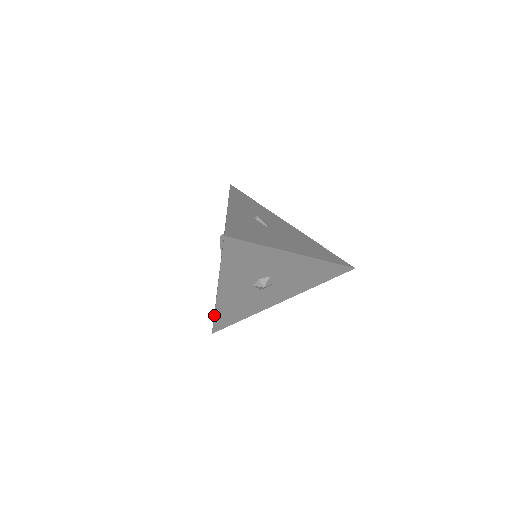
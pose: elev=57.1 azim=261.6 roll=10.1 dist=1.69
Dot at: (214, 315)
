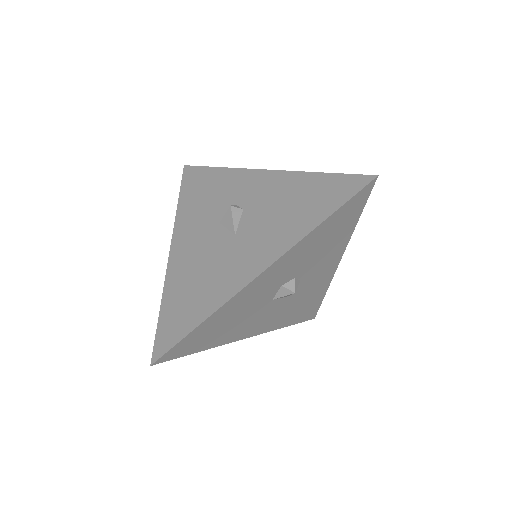
Dot at: (204, 320)
